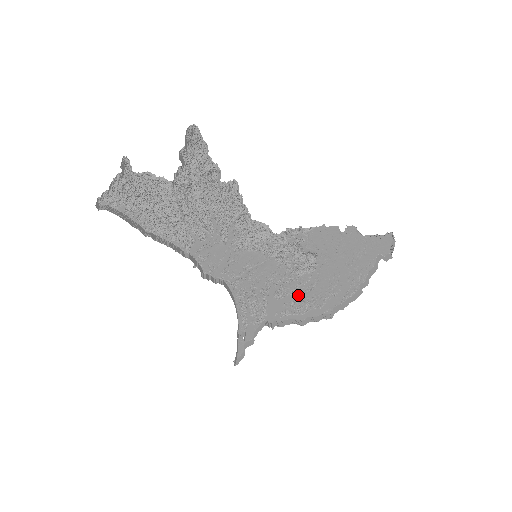
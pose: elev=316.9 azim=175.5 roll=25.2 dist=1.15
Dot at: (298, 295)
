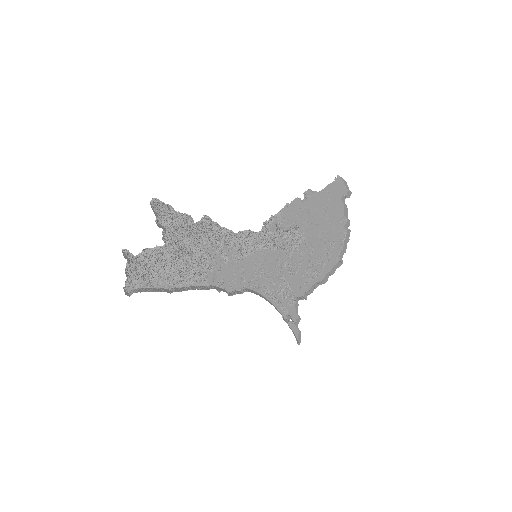
Dot at: (306, 263)
